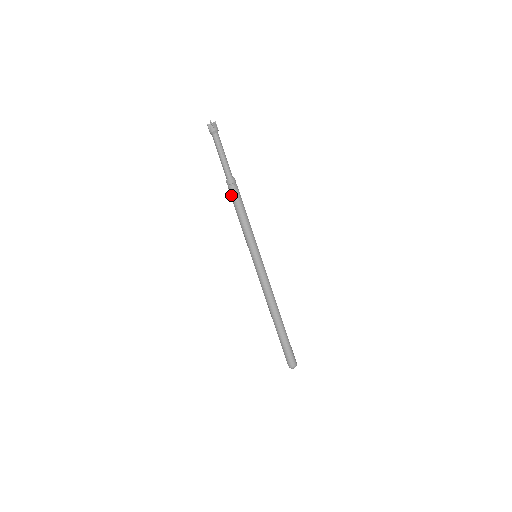
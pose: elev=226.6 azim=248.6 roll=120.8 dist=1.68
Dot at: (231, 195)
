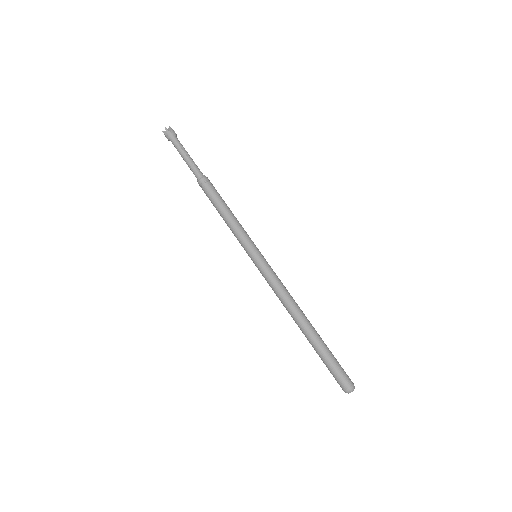
Dot at: (207, 194)
